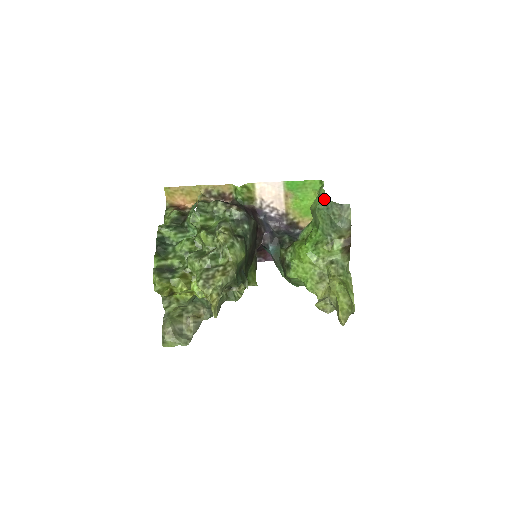
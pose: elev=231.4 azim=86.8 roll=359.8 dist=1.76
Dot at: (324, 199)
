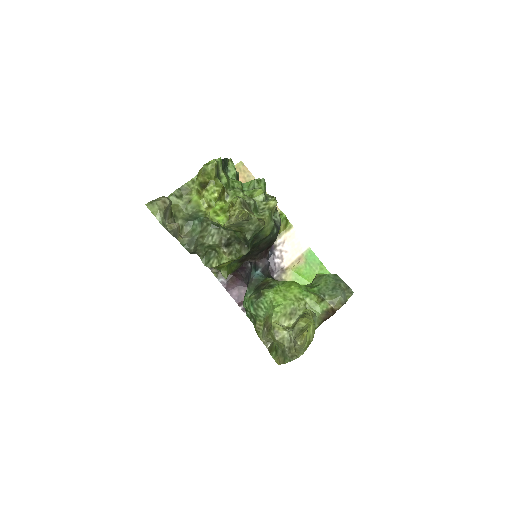
Dot at: (337, 275)
